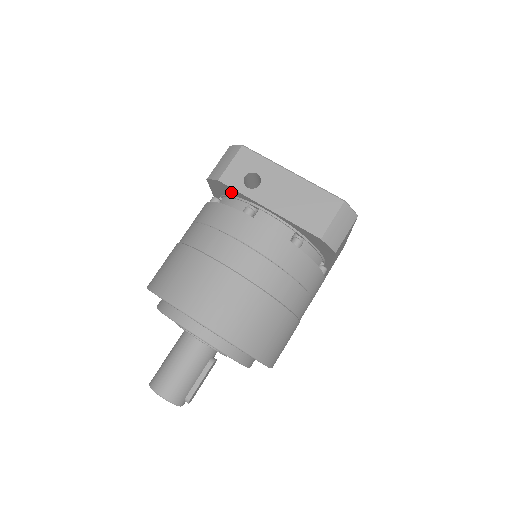
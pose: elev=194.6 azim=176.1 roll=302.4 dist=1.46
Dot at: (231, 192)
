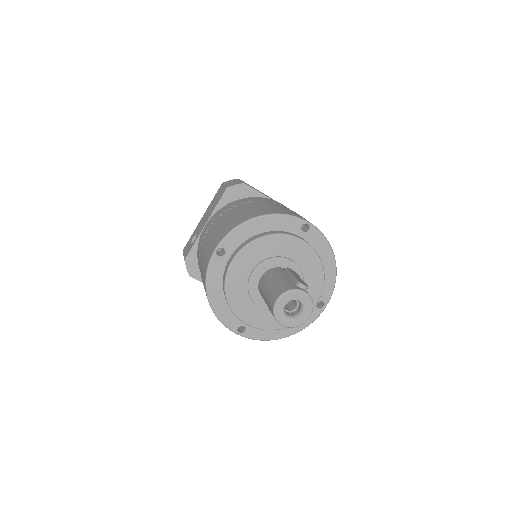
Dot at: occluded
